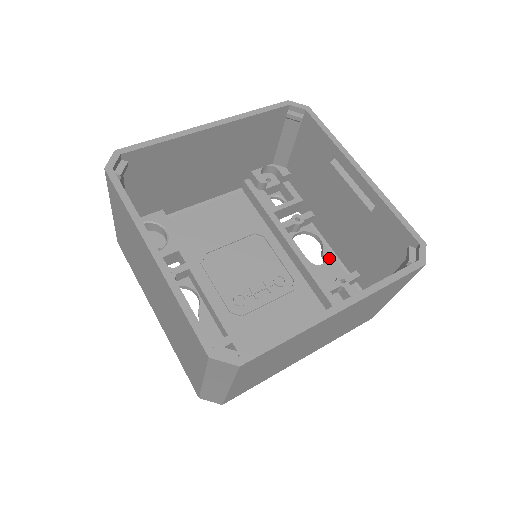
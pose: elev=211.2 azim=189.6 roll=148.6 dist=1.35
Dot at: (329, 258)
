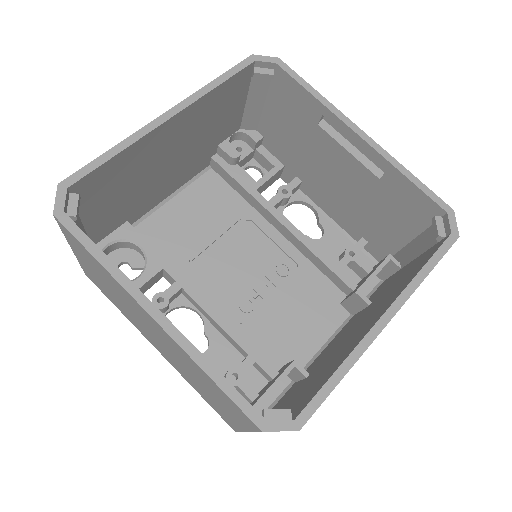
Dot at: (328, 227)
